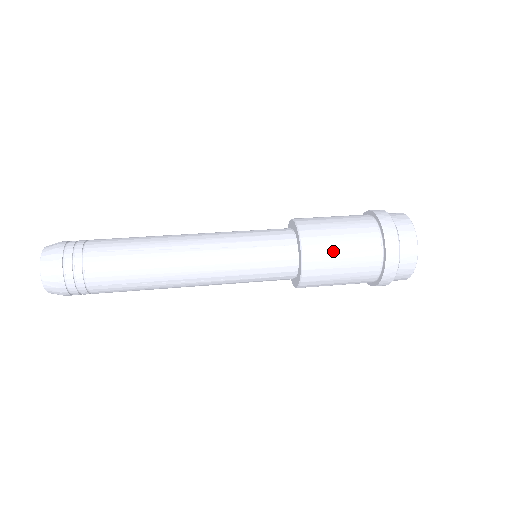
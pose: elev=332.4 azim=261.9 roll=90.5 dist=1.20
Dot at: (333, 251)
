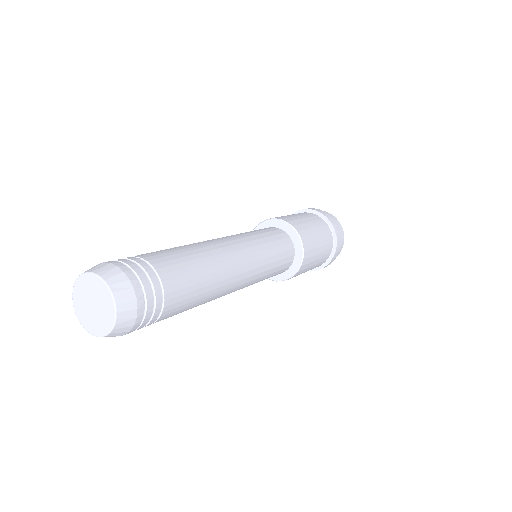
Dot at: (299, 219)
